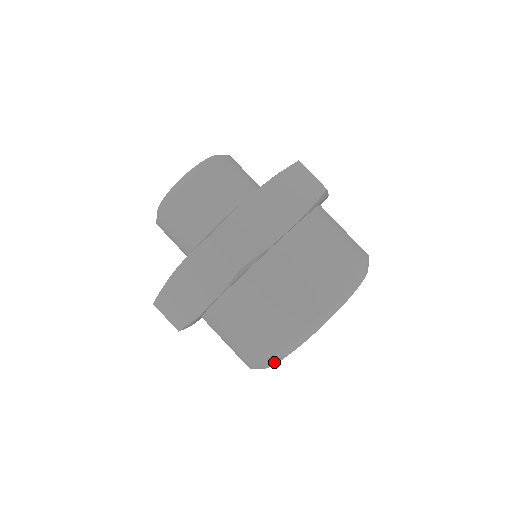
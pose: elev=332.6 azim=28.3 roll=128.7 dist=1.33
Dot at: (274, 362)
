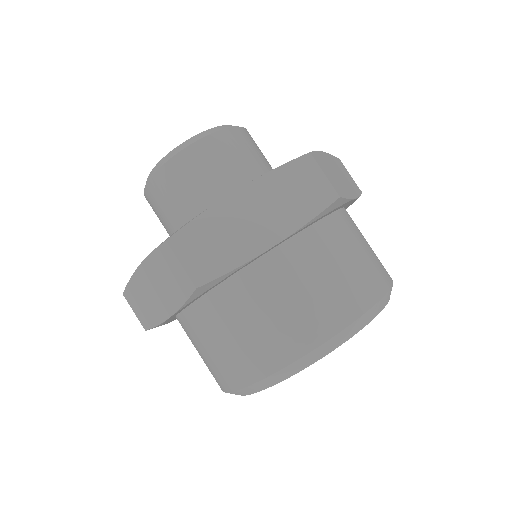
Dot at: (241, 394)
